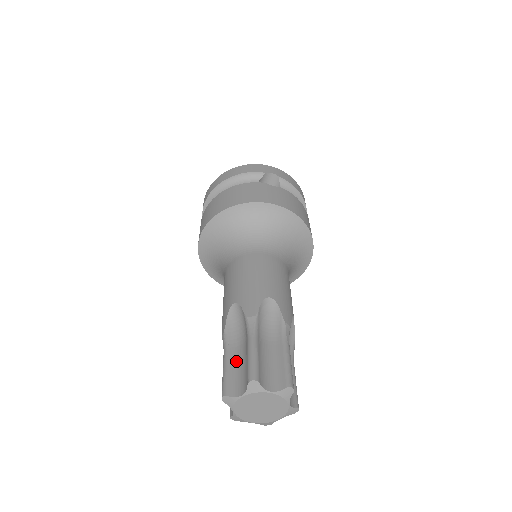
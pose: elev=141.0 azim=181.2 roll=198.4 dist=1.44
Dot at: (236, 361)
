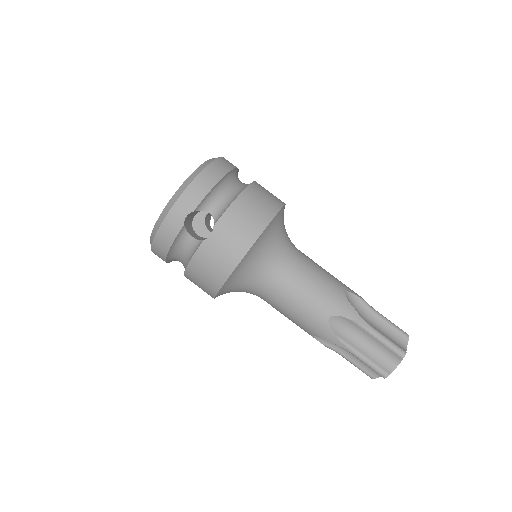
Dot at: (356, 359)
